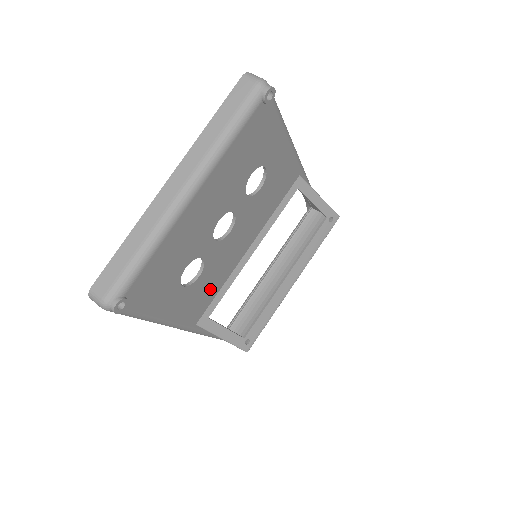
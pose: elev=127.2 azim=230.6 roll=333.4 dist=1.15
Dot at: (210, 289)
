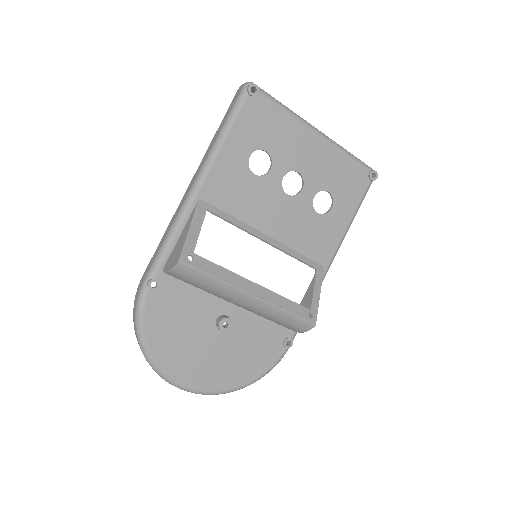
Dot at: (236, 199)
